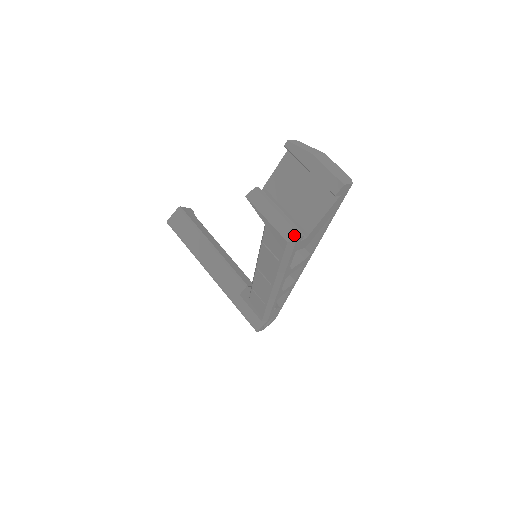
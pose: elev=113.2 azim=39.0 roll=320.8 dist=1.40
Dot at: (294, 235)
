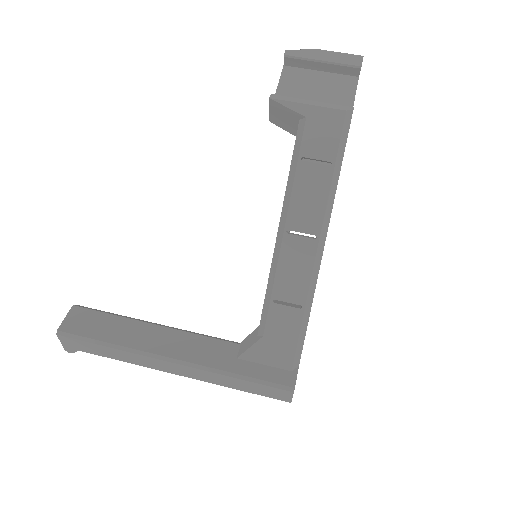
Dot at: (346, 107)
